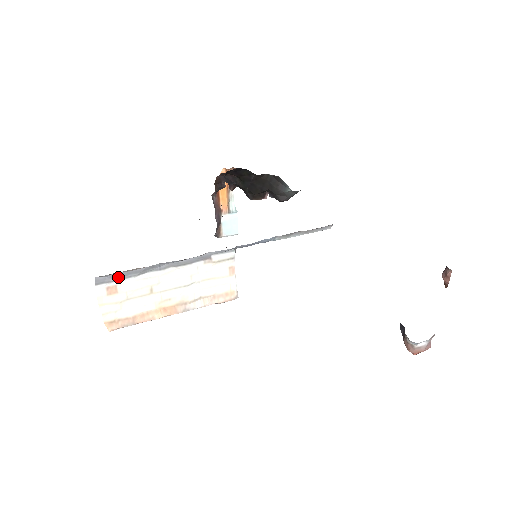
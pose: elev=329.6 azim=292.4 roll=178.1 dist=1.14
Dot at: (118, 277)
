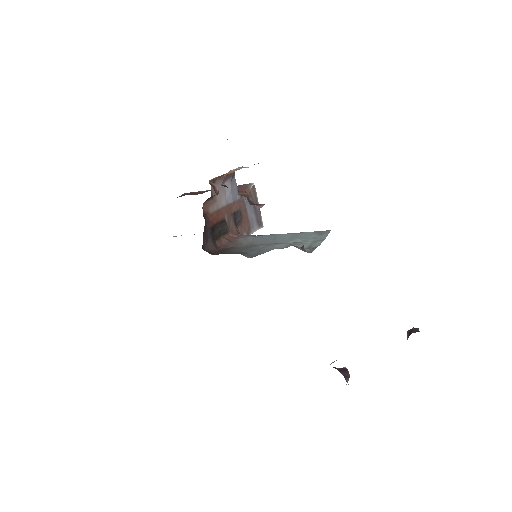
Dot at: occluded
